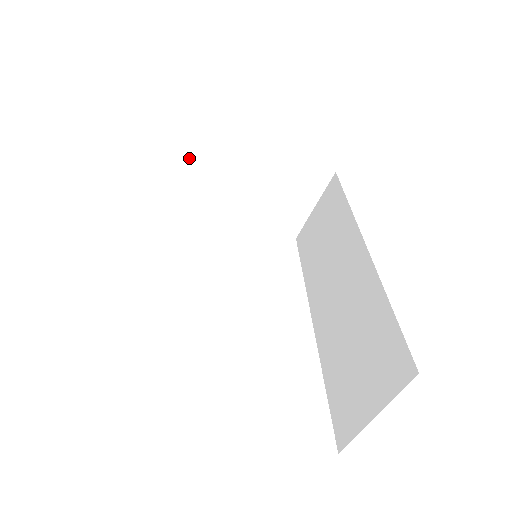
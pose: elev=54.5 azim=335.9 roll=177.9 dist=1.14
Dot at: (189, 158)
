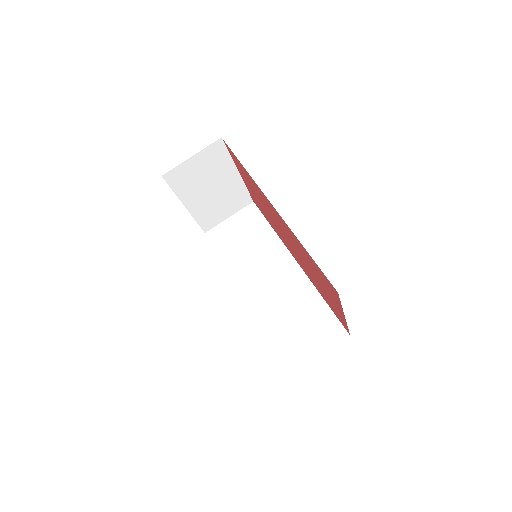
Dot at: (194, 160)
